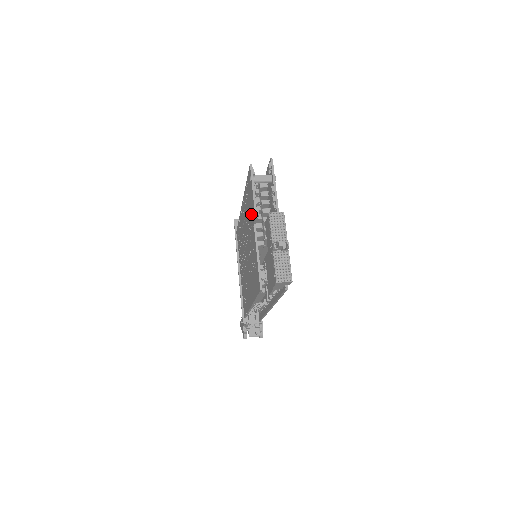
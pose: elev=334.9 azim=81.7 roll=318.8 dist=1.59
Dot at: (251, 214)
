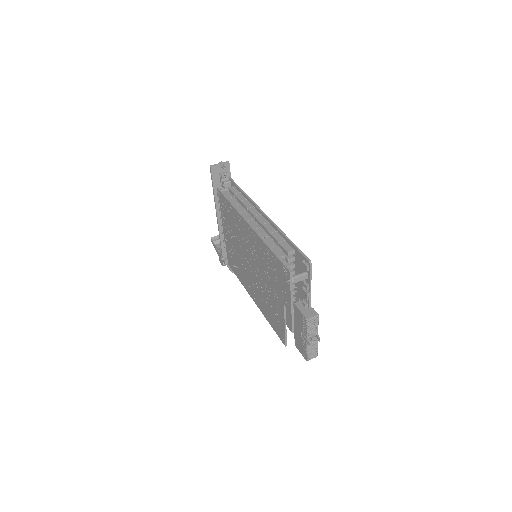
Dot at: (279, 291)
